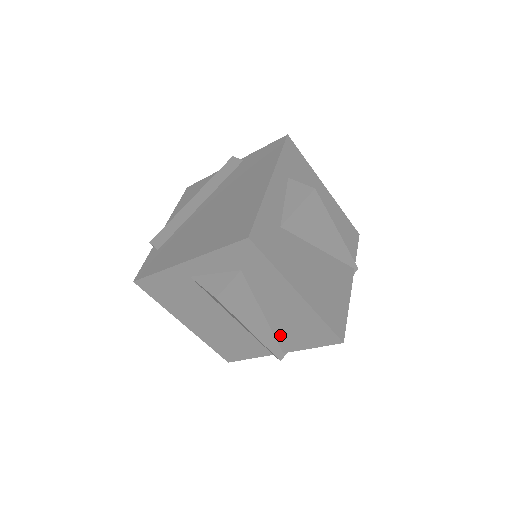
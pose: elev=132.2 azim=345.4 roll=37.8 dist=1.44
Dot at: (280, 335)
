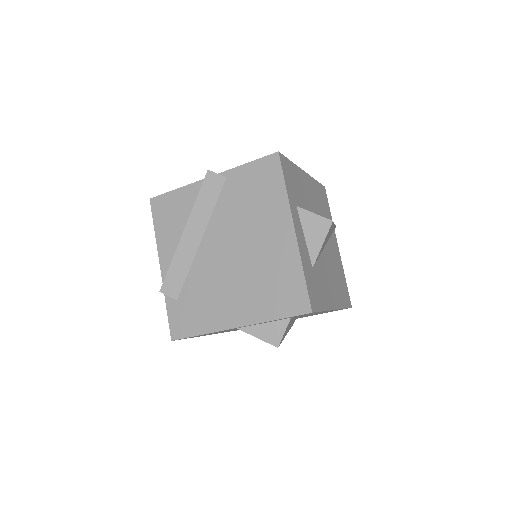
Dot at: (300, 317)
